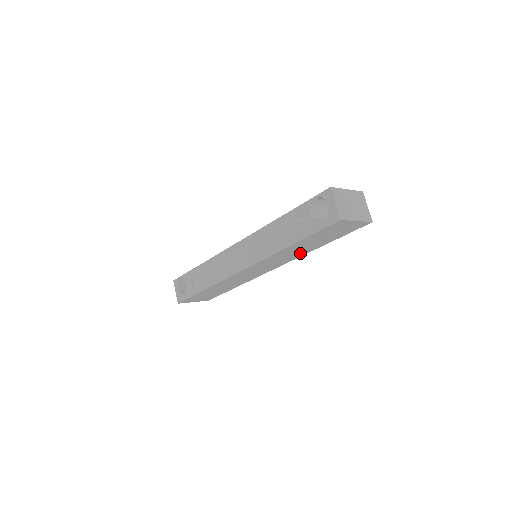
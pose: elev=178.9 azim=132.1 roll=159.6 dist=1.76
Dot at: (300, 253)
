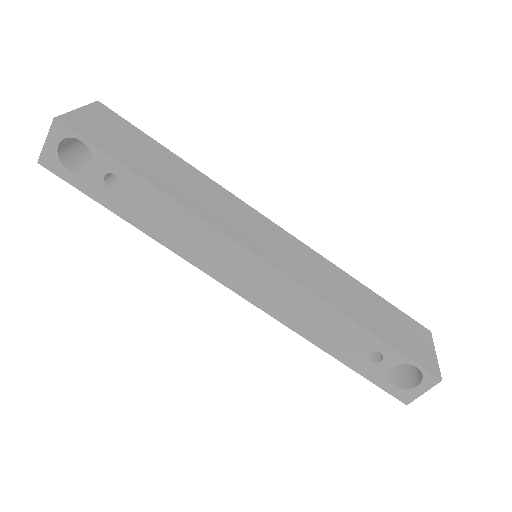
Dot at: occluded
